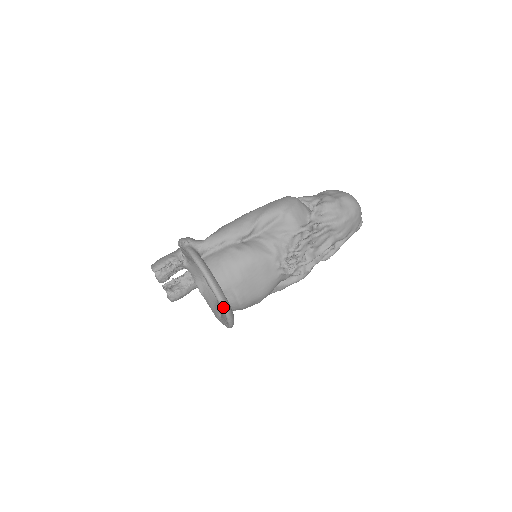
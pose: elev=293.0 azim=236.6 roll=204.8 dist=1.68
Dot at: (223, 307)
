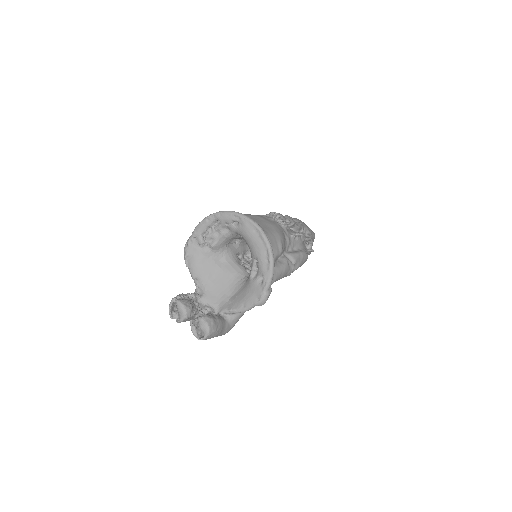
Dot at: (248, 218)
